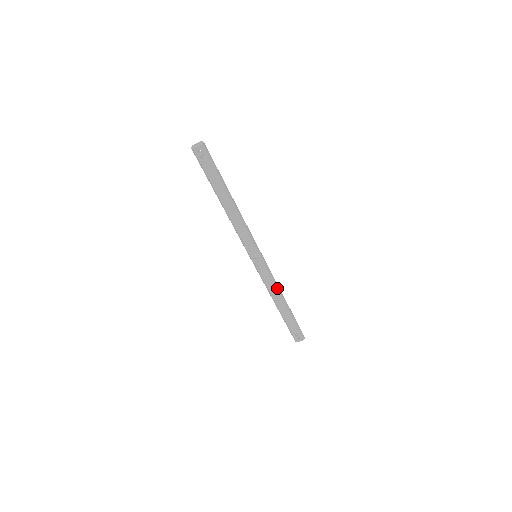
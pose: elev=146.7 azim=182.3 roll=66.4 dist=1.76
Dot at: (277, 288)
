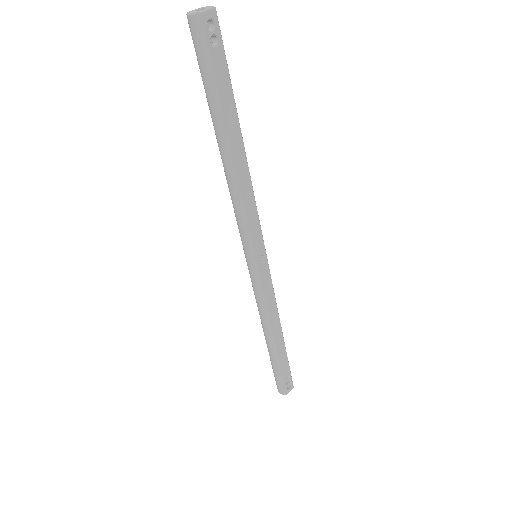
Dot at: (277, 308)
